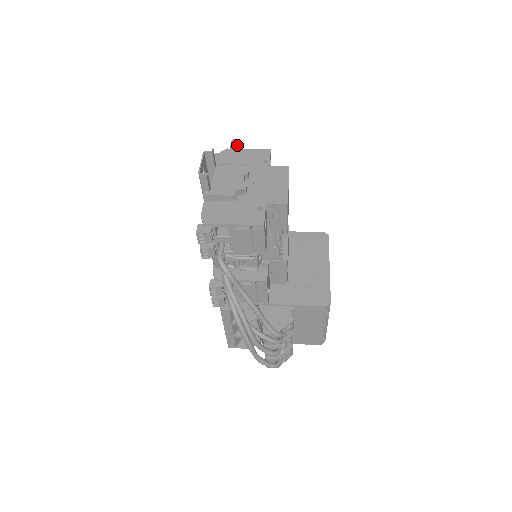
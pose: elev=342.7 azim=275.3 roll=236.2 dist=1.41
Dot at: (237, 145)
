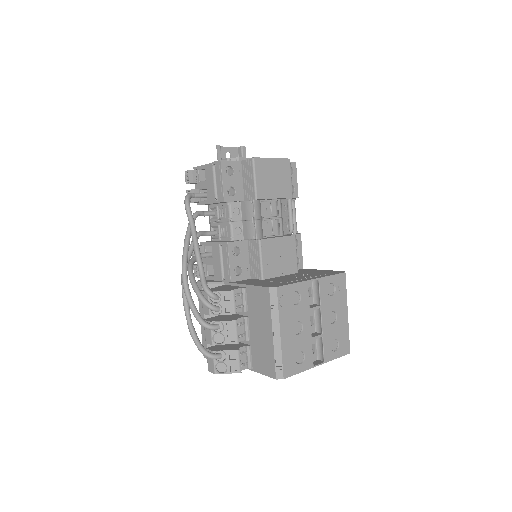
Dot at: occluded
